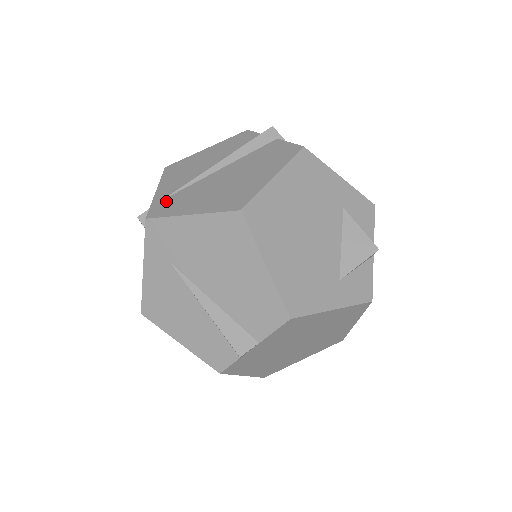
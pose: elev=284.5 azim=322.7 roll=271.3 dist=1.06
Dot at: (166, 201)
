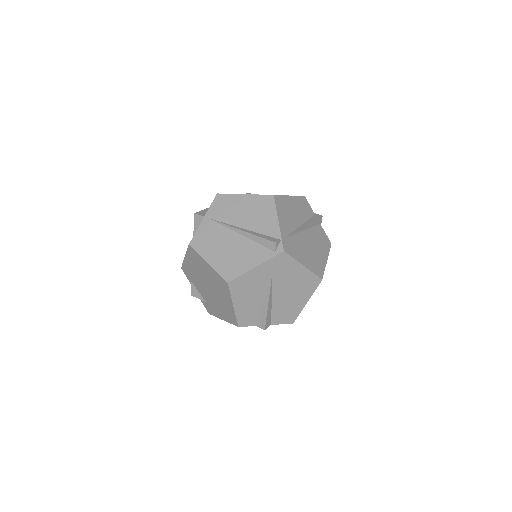
Dot at: (289, 241)
